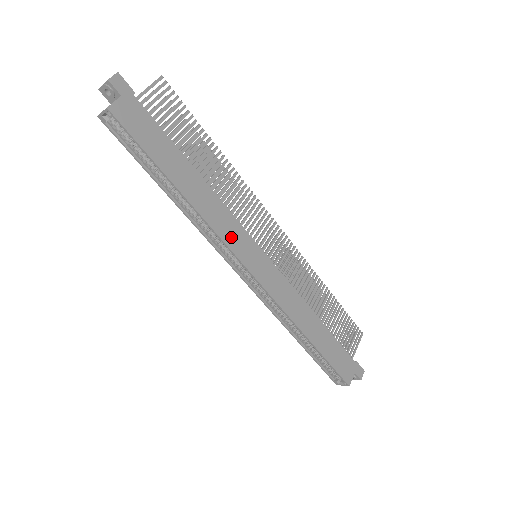
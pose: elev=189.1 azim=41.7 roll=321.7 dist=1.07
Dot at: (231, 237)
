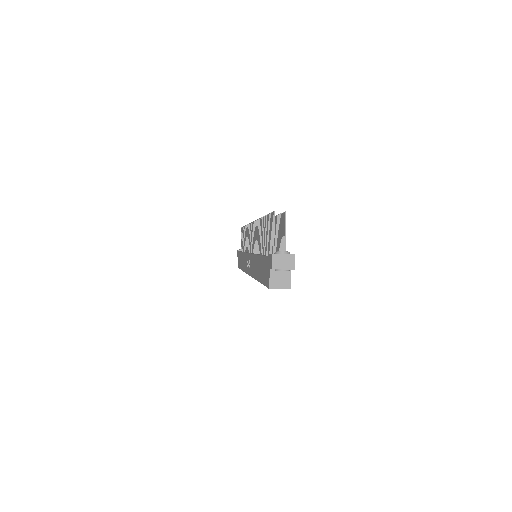
Dot at: occluded
